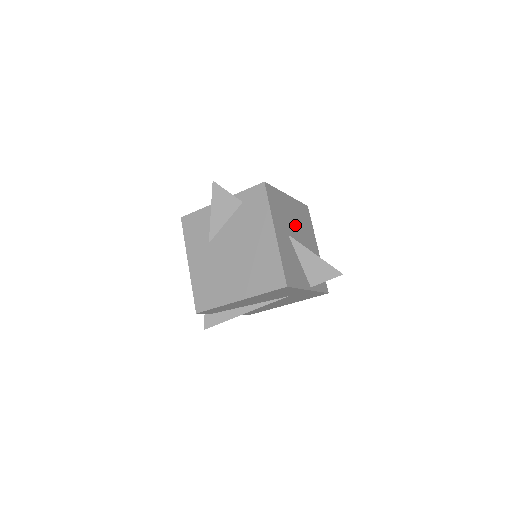
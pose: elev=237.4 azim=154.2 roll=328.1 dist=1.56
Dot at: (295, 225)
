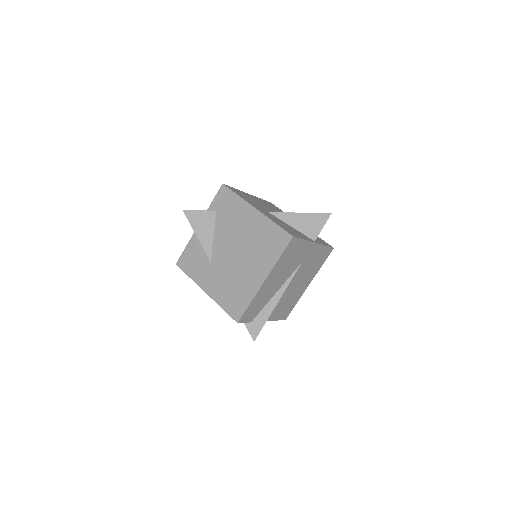
Dot at: (269, 209)
